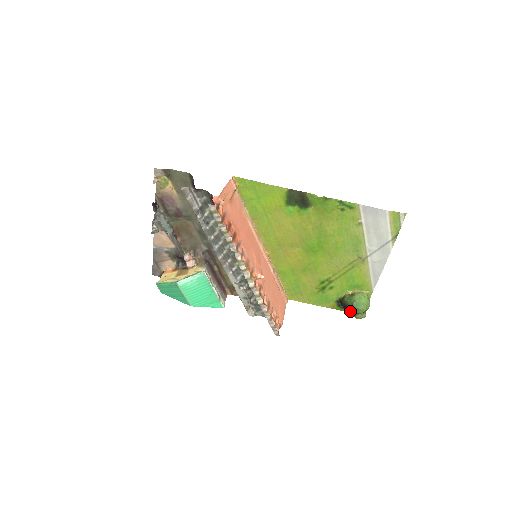
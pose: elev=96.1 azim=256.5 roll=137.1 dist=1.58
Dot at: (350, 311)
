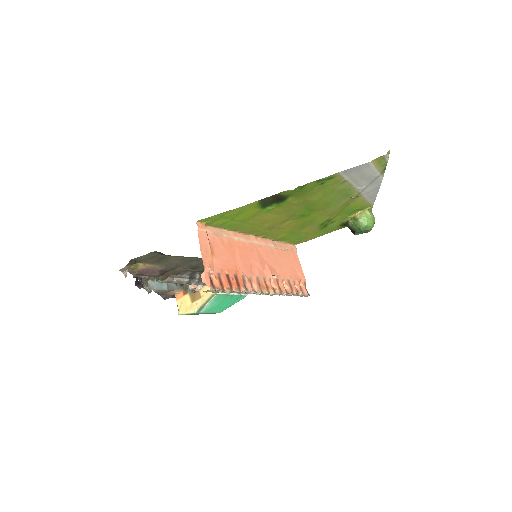
Dot at: (359, 233)
